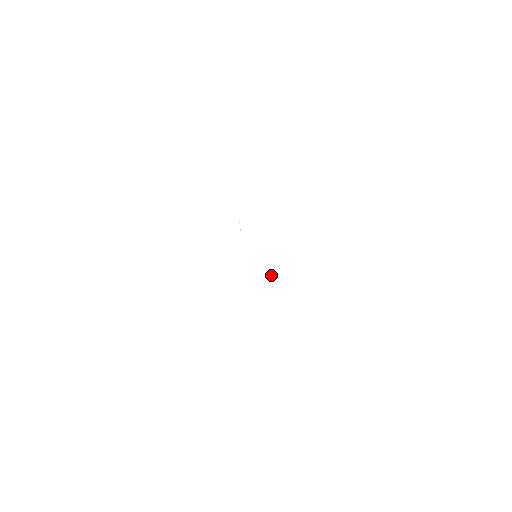
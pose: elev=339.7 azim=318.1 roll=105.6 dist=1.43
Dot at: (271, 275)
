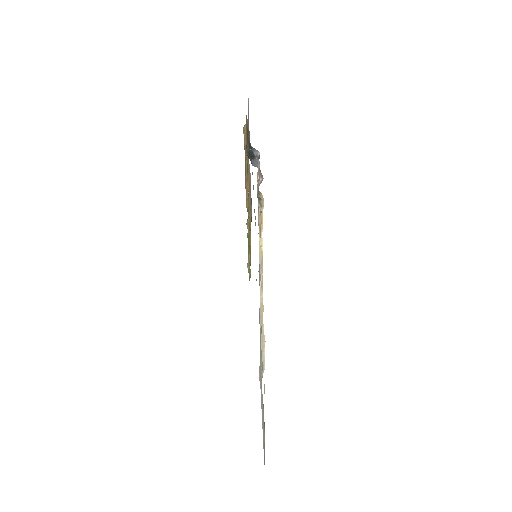
Dot at: occluded
